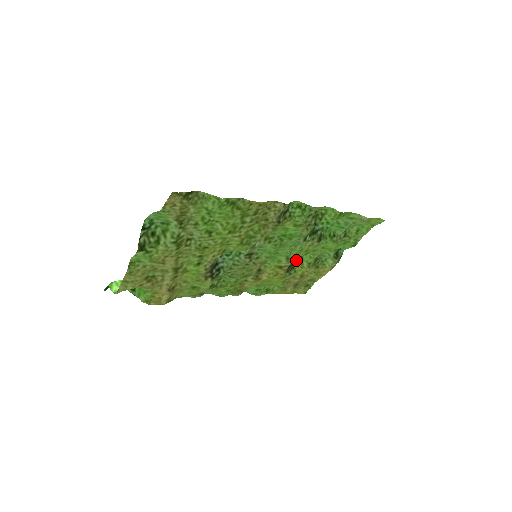
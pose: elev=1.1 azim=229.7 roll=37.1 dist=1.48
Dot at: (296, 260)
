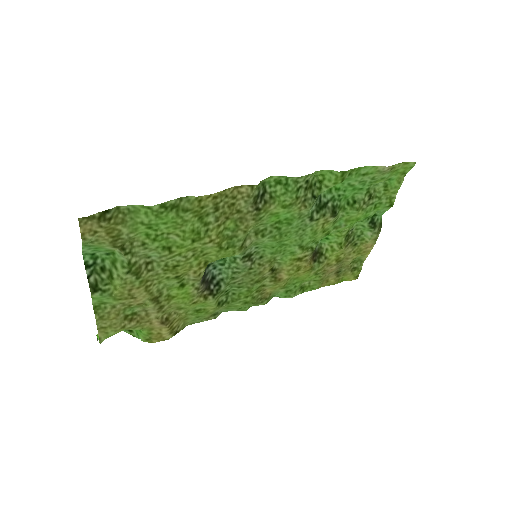
Dot at: (322, 244)
